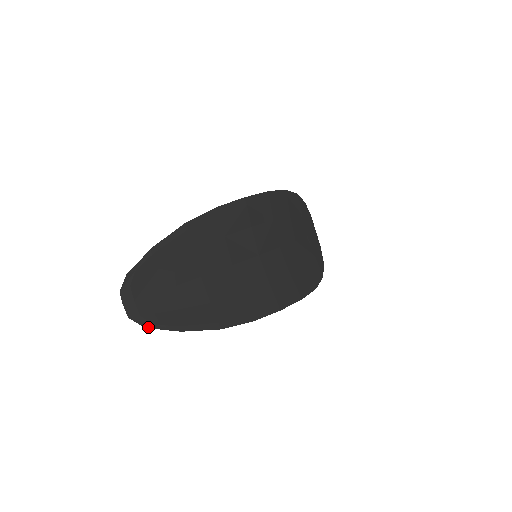
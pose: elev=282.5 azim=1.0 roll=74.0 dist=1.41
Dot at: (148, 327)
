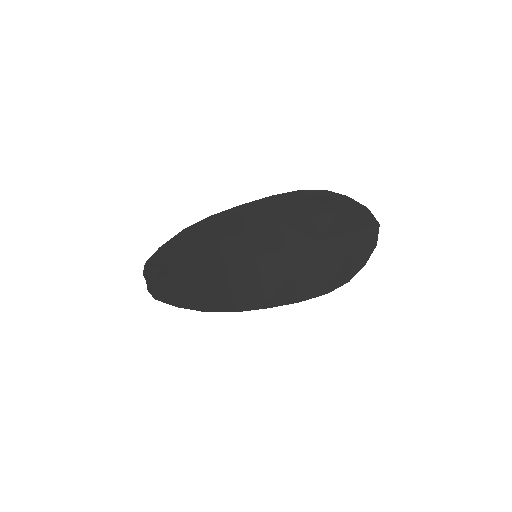
Dot at: (157, 299)
